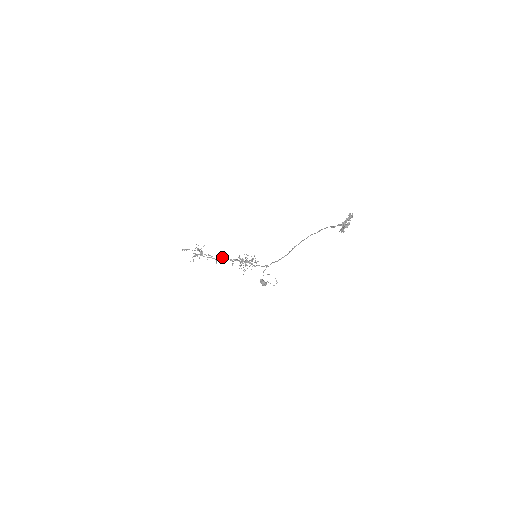
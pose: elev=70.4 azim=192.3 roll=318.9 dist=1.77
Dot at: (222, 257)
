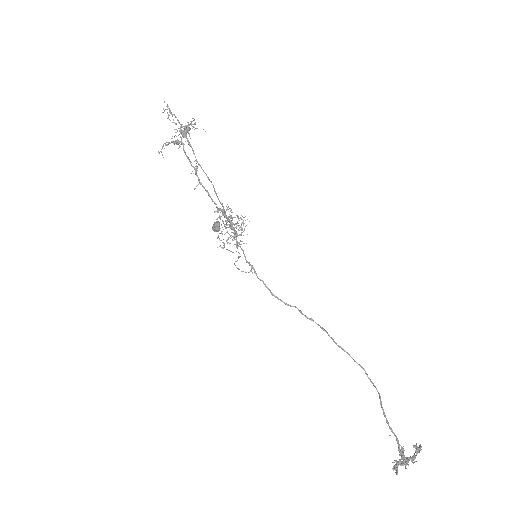
Dot at: occluded
